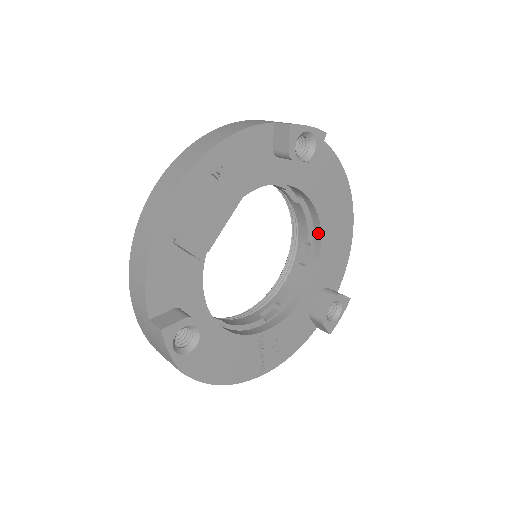
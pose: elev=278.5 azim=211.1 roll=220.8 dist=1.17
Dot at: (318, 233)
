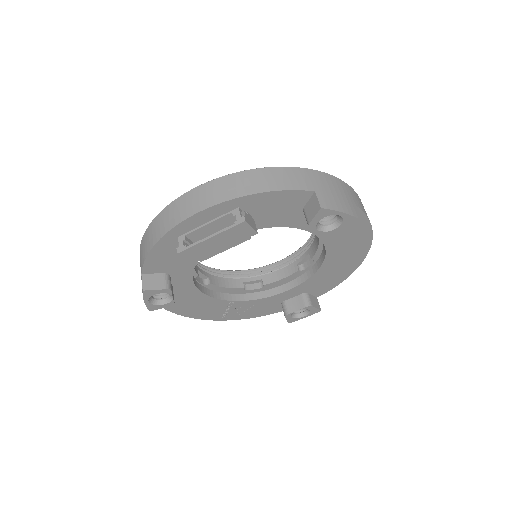
Dot at: (321, 261)
